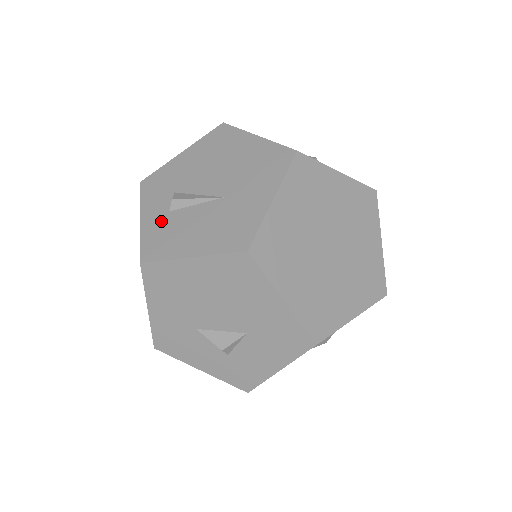
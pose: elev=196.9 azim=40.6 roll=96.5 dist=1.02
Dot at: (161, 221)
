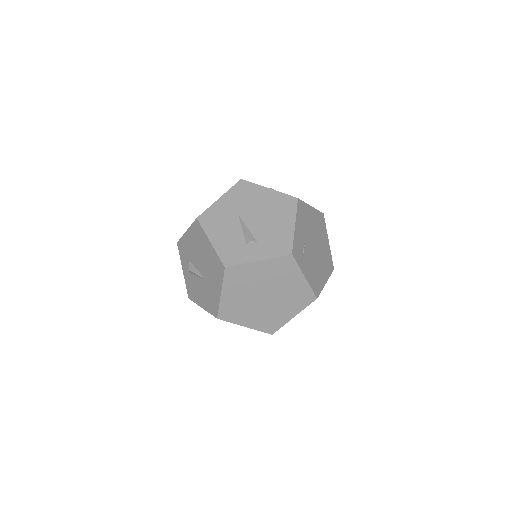
Dot at: (189, 278)
